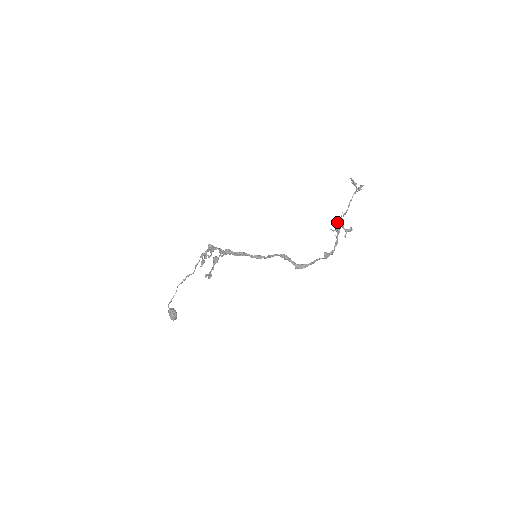
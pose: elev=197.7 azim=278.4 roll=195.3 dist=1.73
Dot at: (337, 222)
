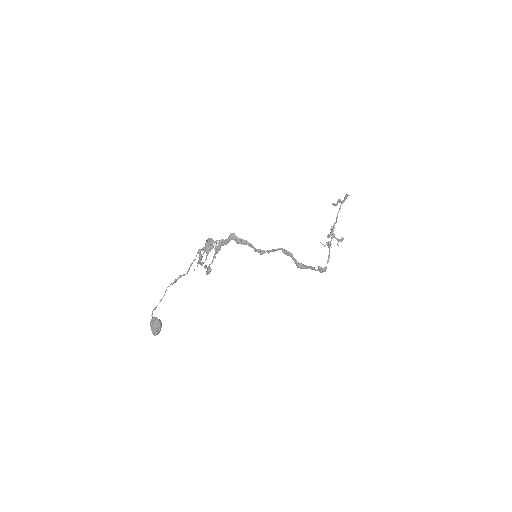
Dot at: (328, 234)
